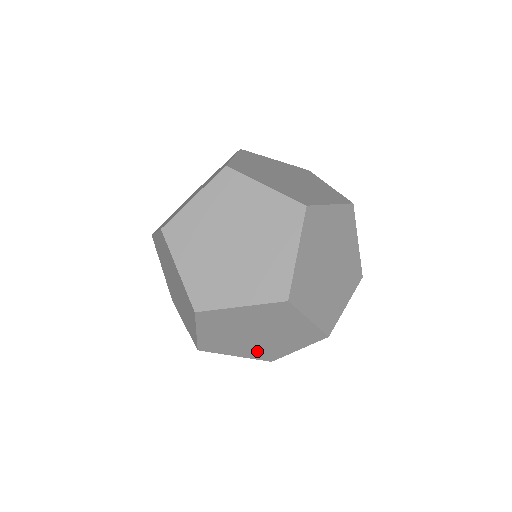
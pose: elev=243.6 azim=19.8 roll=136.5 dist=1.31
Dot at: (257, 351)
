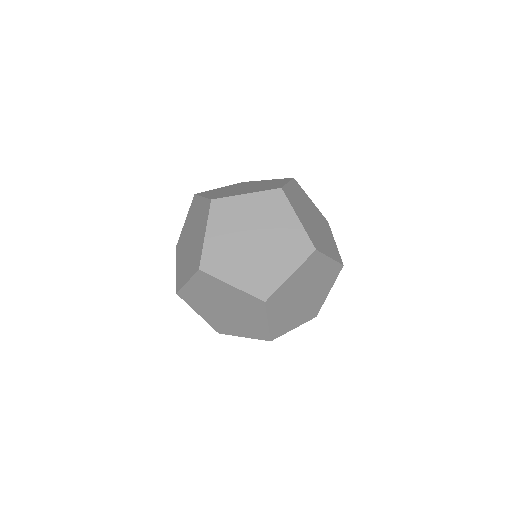
Dot at: (248, 329)
